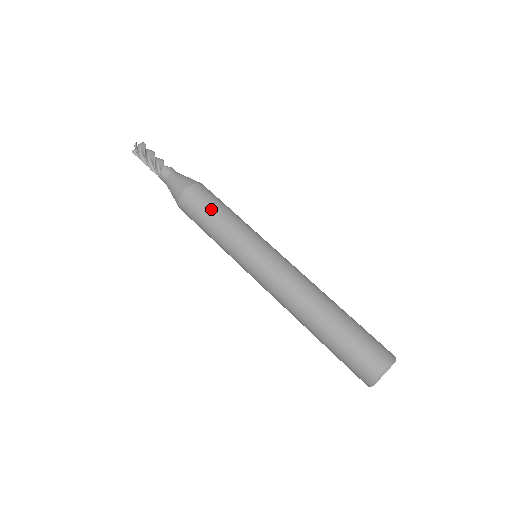
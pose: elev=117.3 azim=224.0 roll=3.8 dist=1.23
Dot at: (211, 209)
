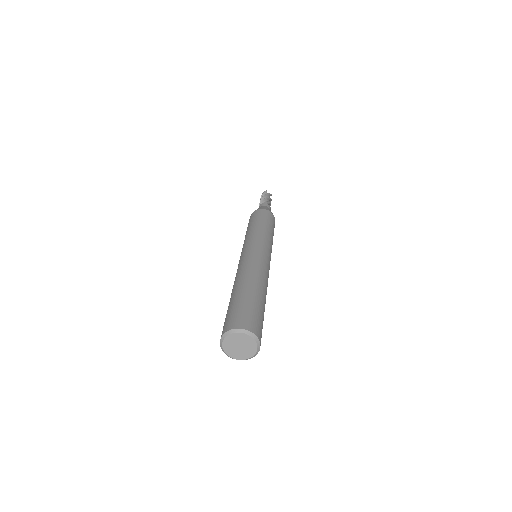
Dot at: (259, 220)
